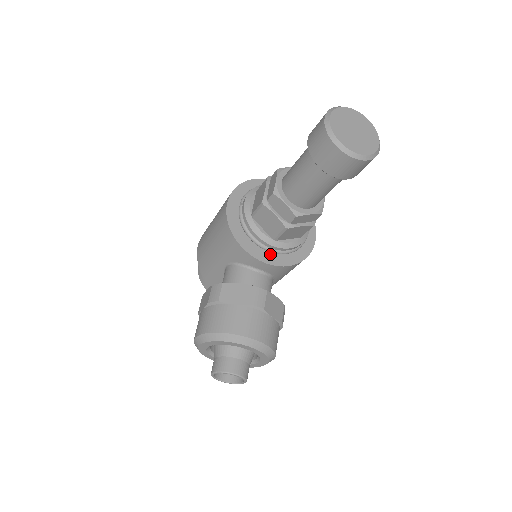
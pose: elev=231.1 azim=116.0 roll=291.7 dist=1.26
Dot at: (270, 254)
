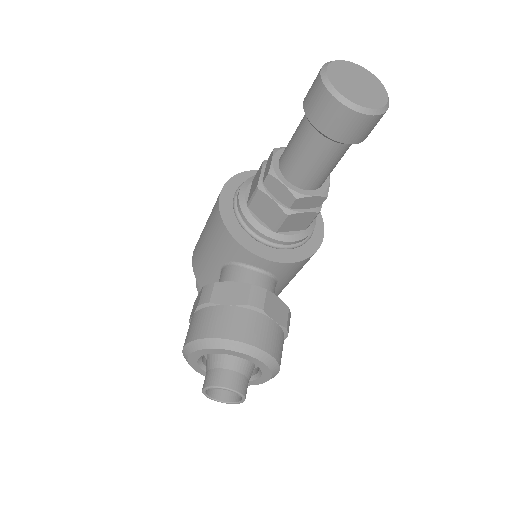
Dot at: (270, 249)
